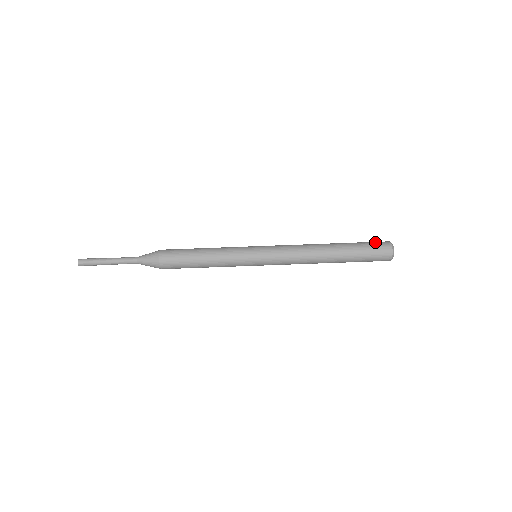
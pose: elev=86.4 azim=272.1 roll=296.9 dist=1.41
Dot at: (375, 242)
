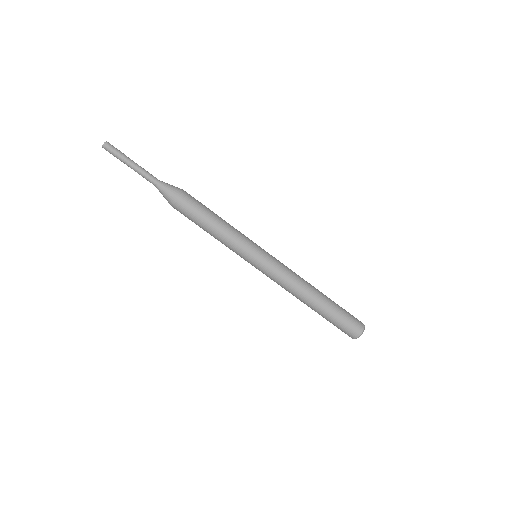
Dot at: (353, 321)
